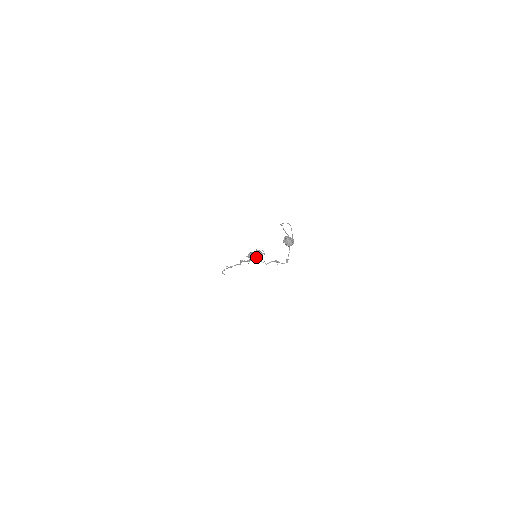
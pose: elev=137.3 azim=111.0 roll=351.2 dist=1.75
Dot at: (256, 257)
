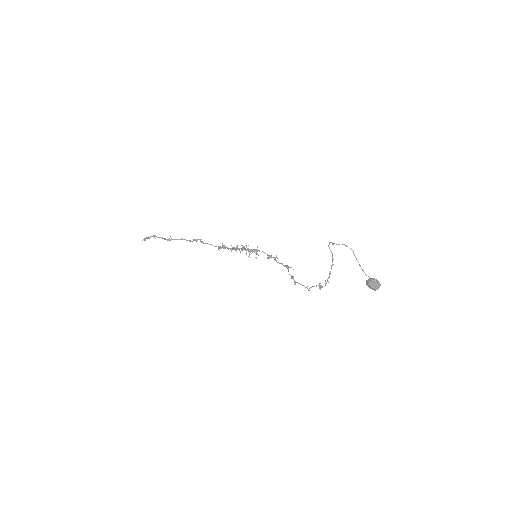
Dot at: (256, 257)
